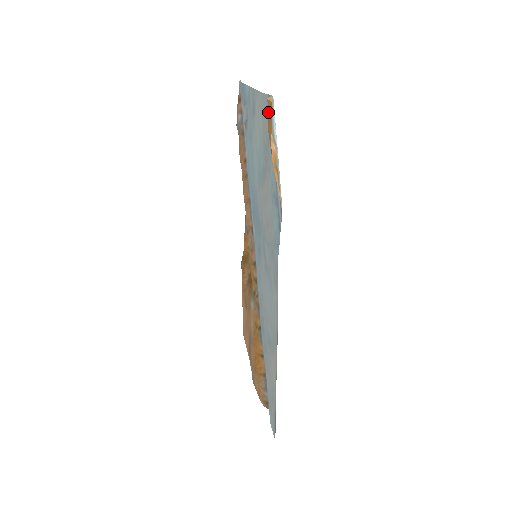
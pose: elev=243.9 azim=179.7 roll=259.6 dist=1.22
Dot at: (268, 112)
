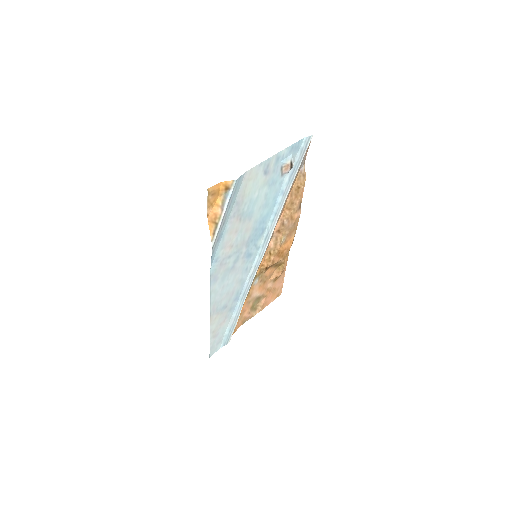
Dot at: (219, 190)
